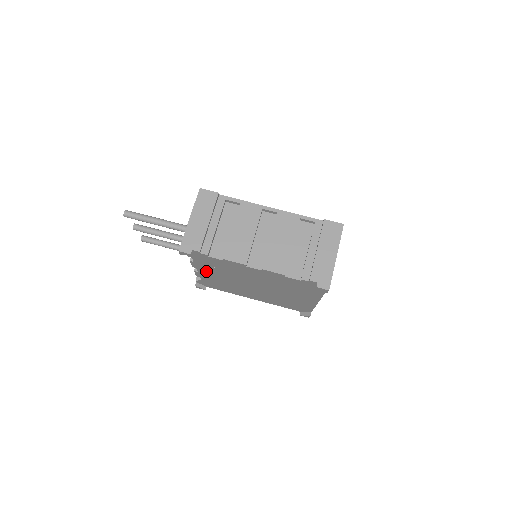
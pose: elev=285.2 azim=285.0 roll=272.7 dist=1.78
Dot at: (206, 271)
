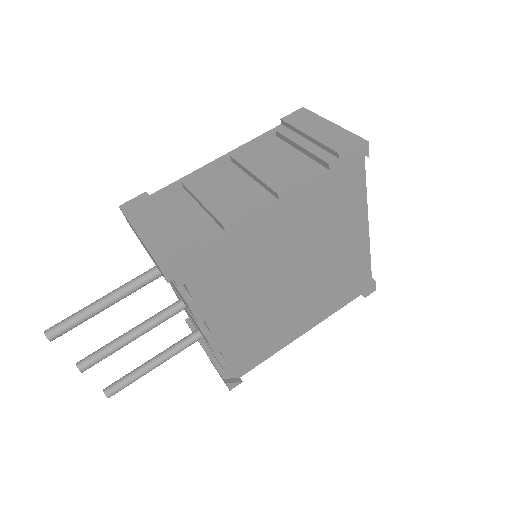
Dot at: (219, 314)
